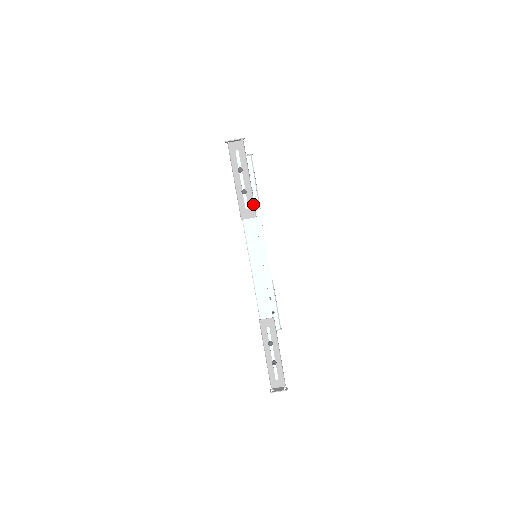
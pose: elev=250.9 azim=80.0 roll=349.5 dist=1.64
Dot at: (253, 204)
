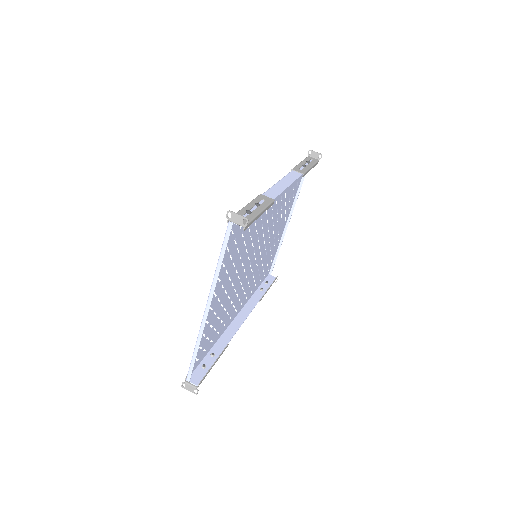
Dot at: (306, 171)
